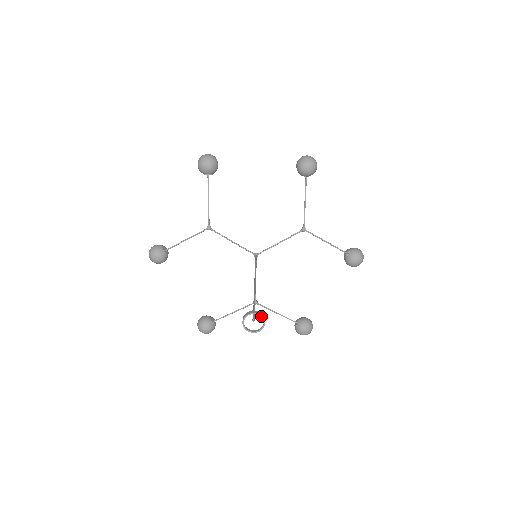
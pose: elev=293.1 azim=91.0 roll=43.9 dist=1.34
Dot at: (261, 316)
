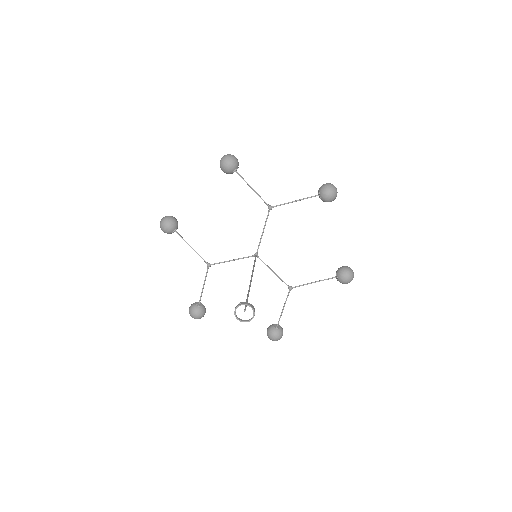
Dot at: (244, 304)
